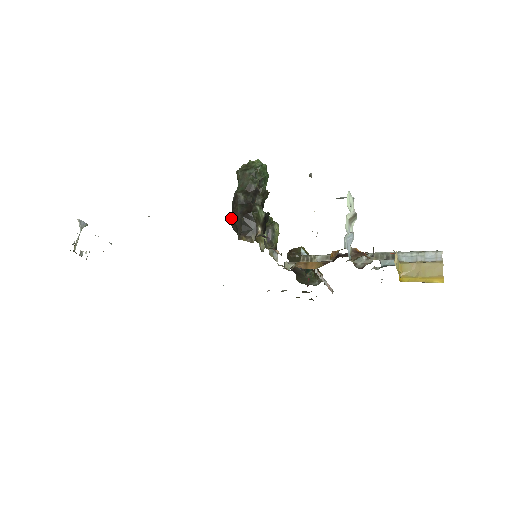
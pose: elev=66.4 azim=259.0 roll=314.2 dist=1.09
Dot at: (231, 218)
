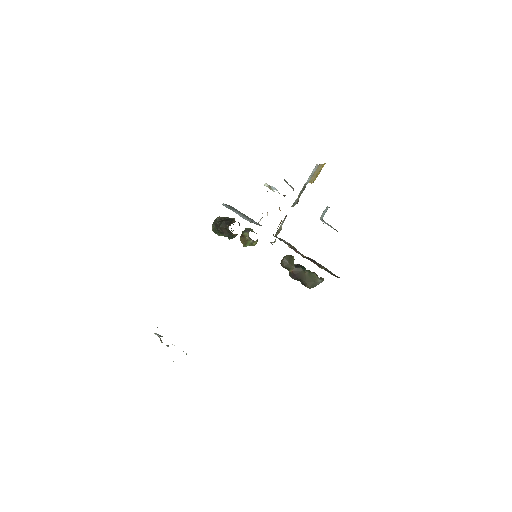
Dot at: (220, 230)
